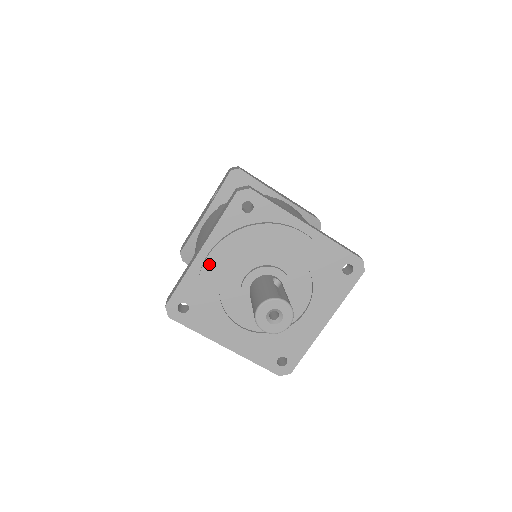
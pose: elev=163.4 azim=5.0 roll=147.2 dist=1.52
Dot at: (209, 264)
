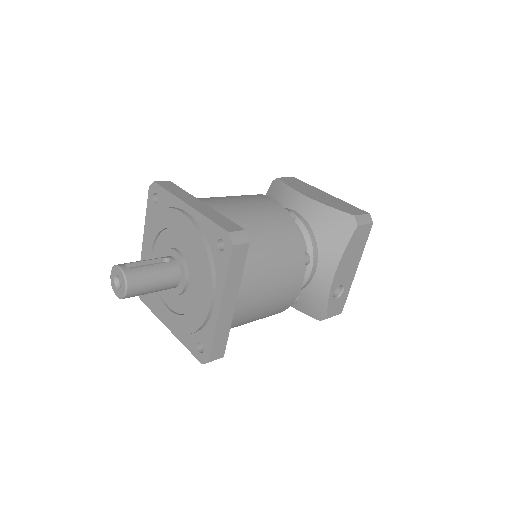
Dot at: (144, 251)
